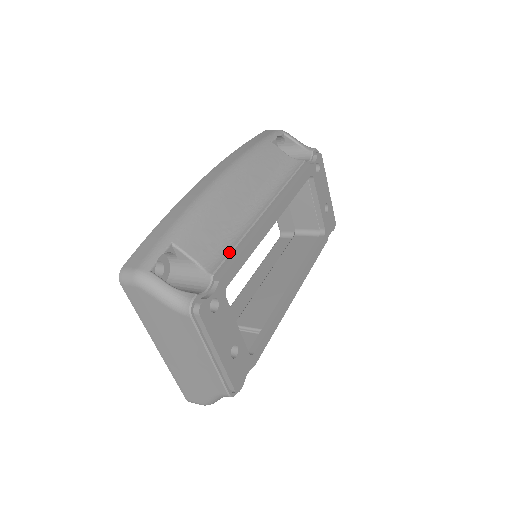
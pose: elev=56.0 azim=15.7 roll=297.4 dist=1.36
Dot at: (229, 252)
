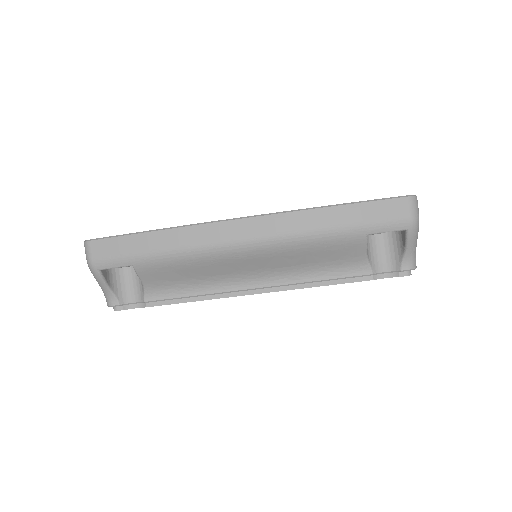
Dot at: (176, 298)
